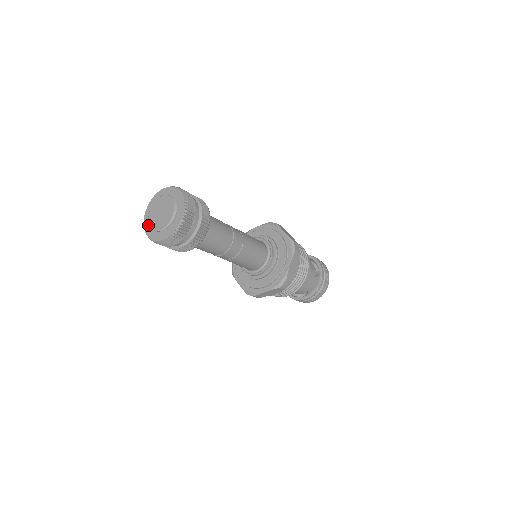
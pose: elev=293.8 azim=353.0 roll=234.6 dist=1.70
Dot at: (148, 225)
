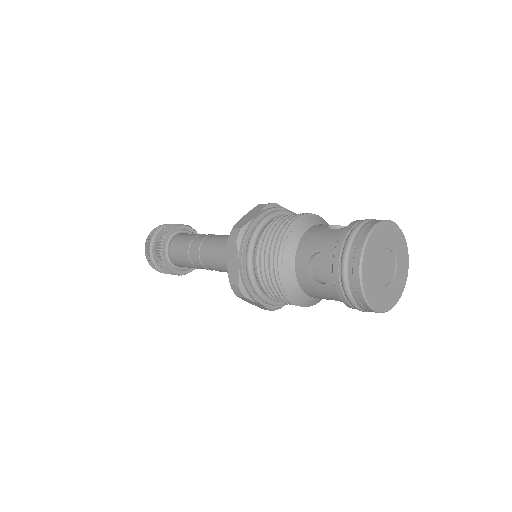
Dot at: occluded
